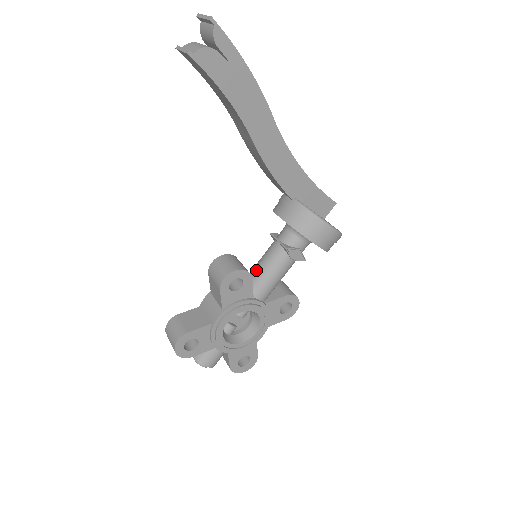
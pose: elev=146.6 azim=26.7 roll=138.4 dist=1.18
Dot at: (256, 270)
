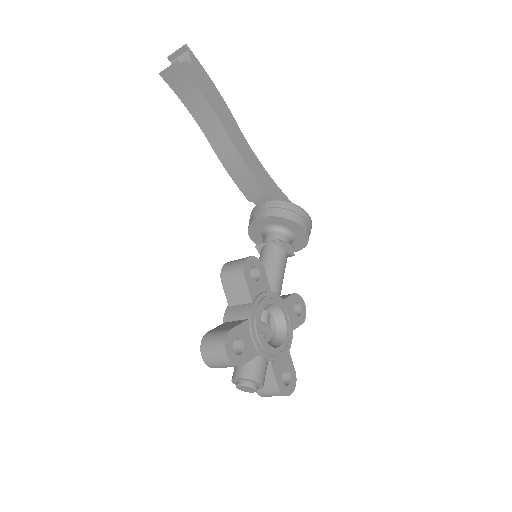
Dot at: occluded
